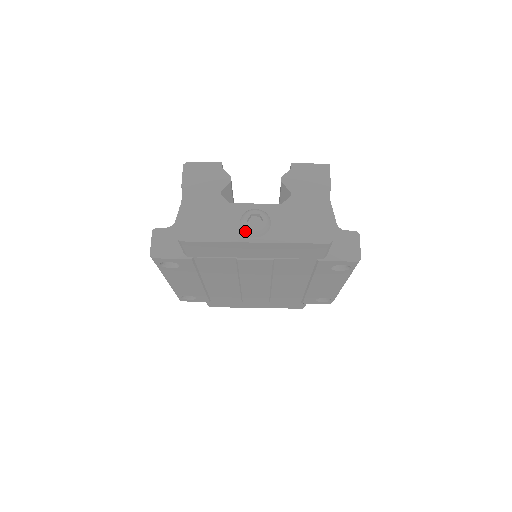
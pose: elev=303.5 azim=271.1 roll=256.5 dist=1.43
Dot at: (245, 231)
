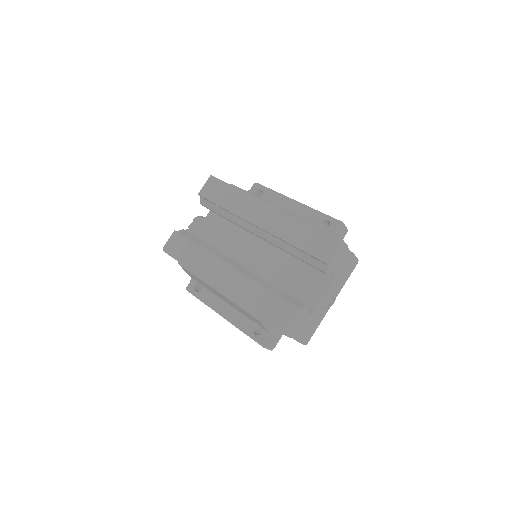
Dot at: occluded
